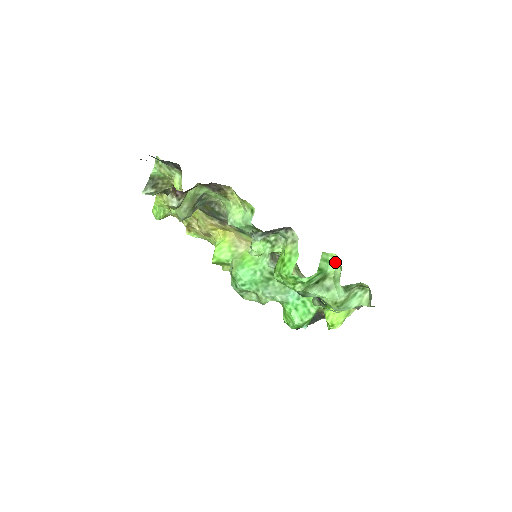
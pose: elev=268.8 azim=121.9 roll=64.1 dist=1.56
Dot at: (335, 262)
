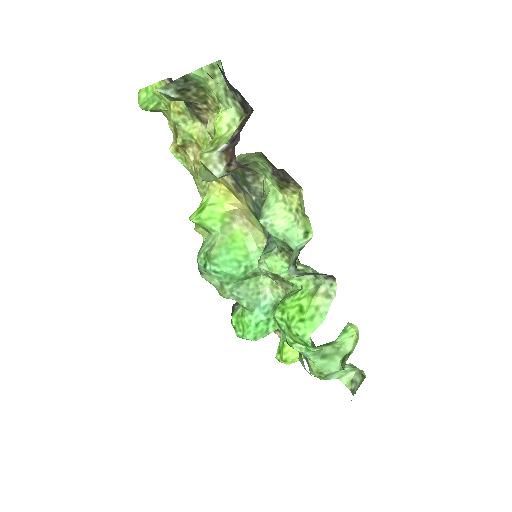
Dot at: (351, 334)
